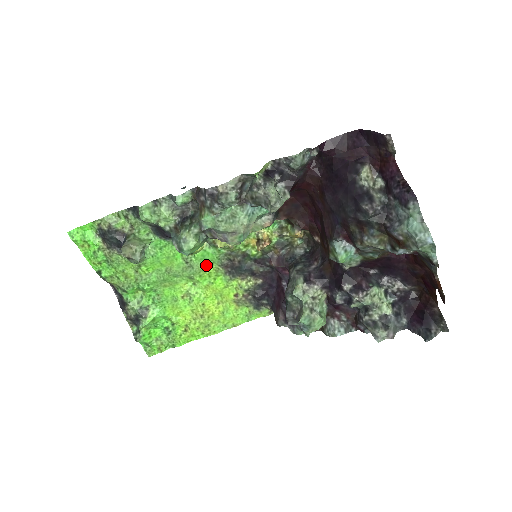
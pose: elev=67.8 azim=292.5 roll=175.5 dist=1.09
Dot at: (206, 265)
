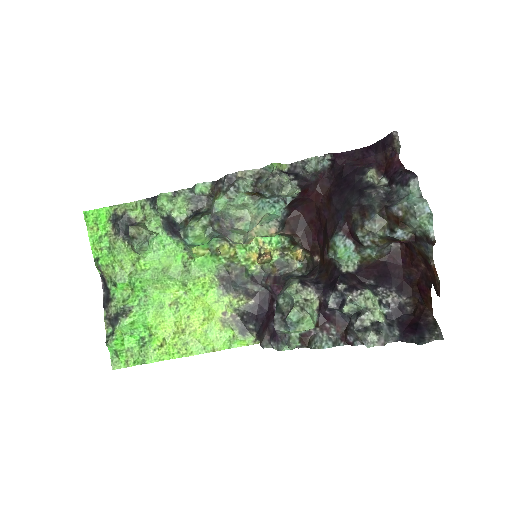
Dot at: (203, 273)
